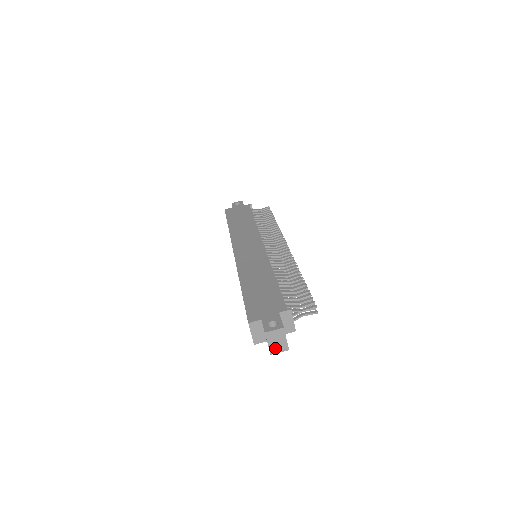
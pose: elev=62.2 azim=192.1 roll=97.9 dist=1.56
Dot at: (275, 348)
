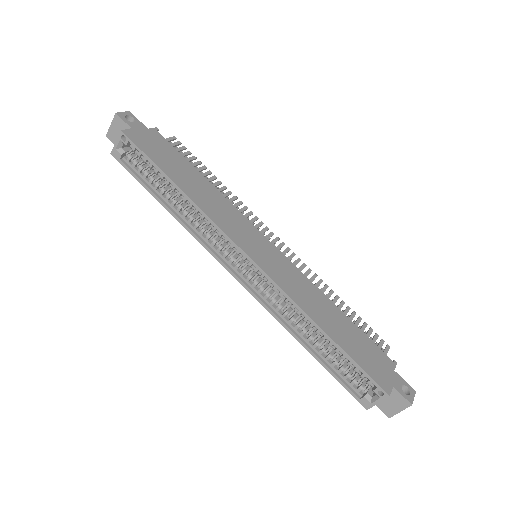
Dot at: (396, 411)
